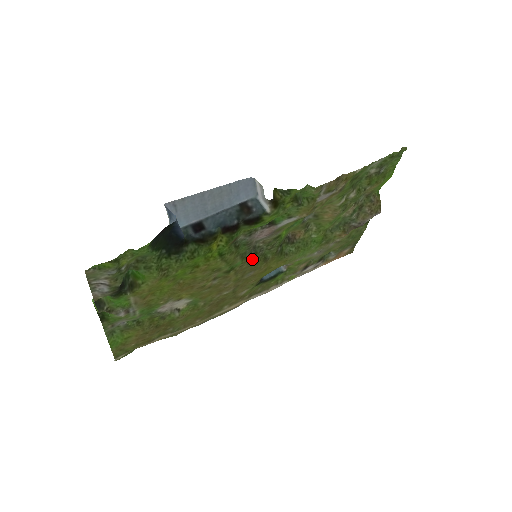
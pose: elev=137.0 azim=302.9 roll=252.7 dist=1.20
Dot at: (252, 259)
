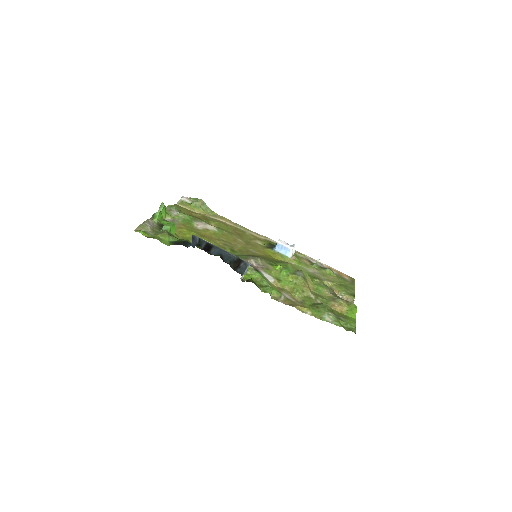
Dot at: (252, 255)
